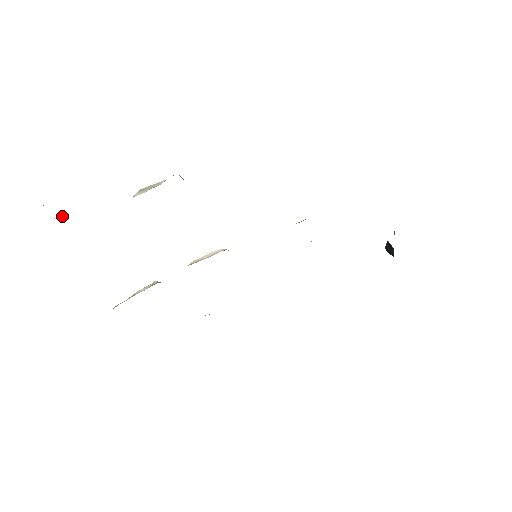
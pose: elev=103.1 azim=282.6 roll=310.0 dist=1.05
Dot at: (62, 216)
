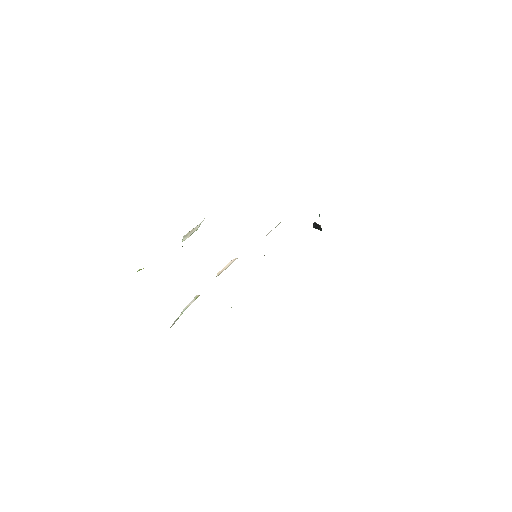
Dot at: (140, 269)
